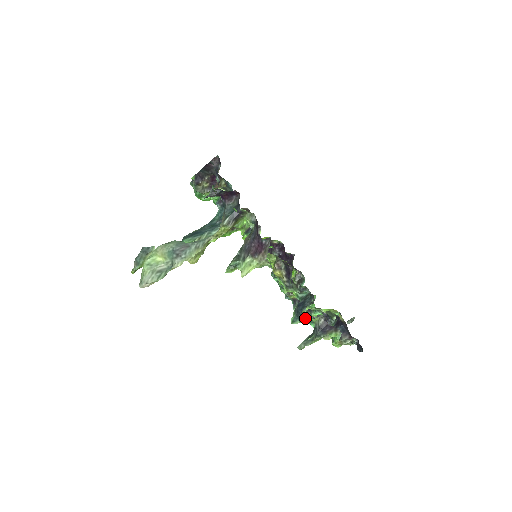
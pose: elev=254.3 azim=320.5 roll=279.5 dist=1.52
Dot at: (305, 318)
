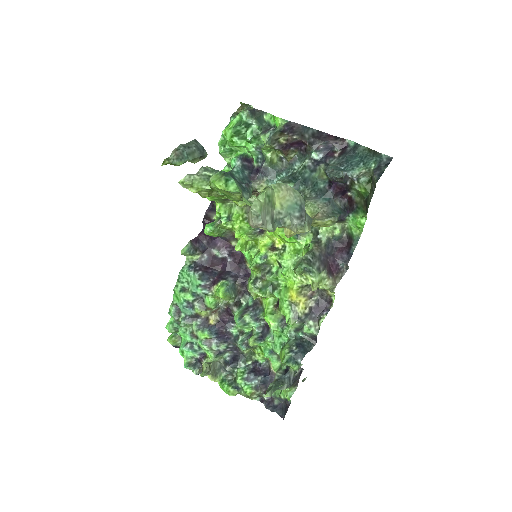
Dot at: occluded
